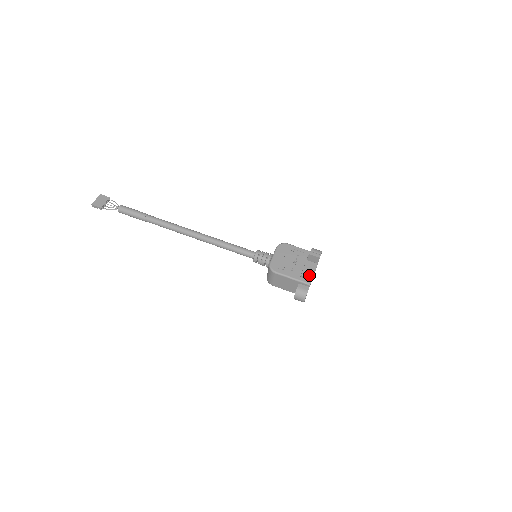
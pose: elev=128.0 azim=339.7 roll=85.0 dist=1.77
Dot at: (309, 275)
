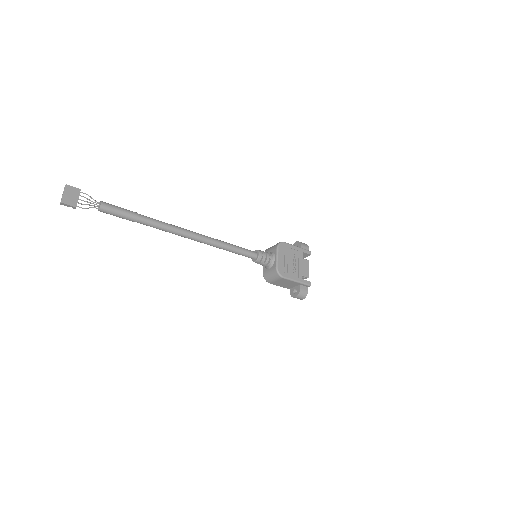
Dot at: (306, 274)
